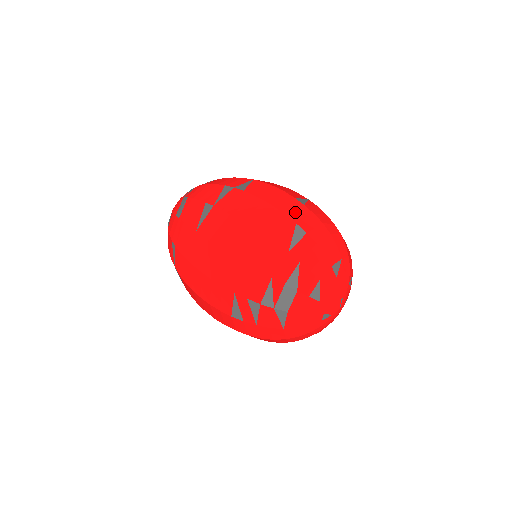
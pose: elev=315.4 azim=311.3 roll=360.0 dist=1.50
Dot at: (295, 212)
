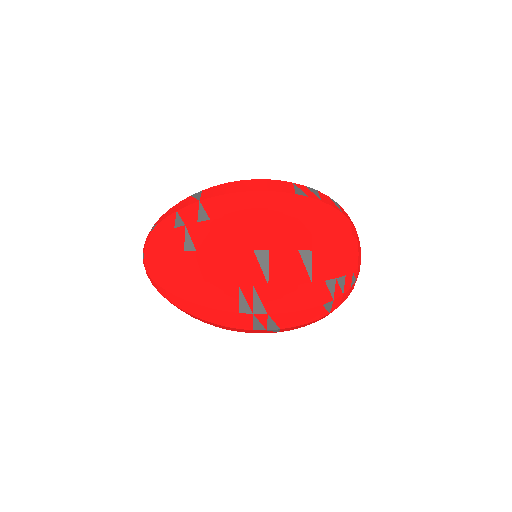
Dot at: occluded
